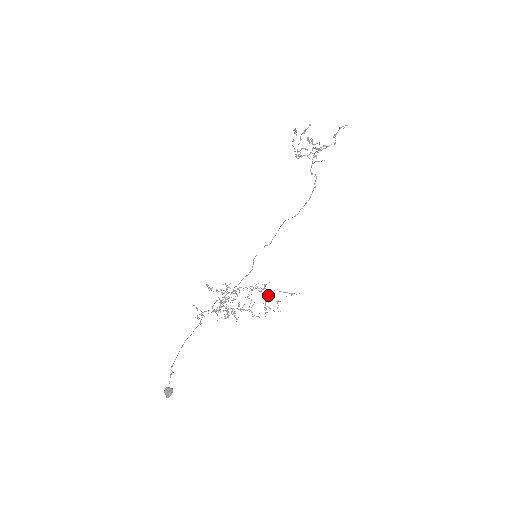
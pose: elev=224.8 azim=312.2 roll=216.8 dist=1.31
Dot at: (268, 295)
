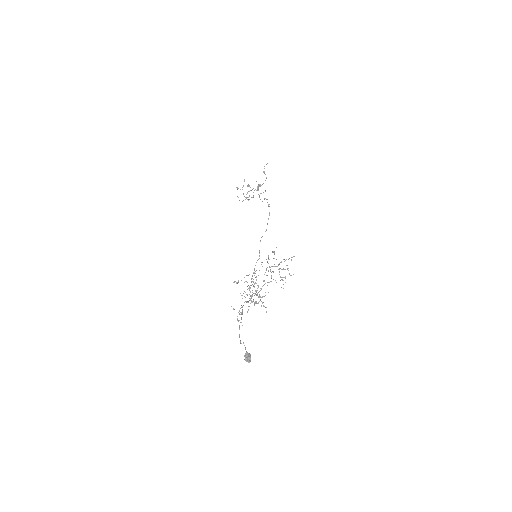
Dot at: (279, 269)
